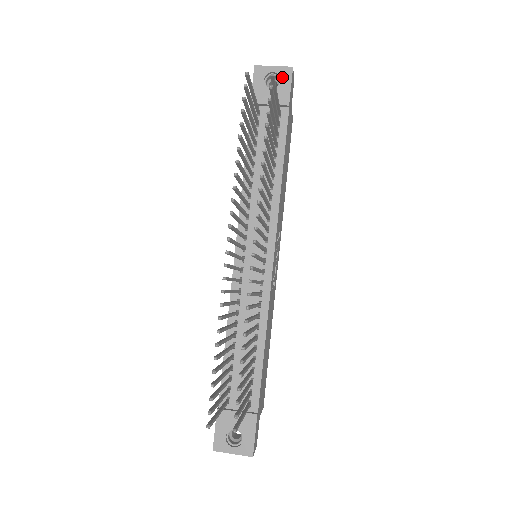
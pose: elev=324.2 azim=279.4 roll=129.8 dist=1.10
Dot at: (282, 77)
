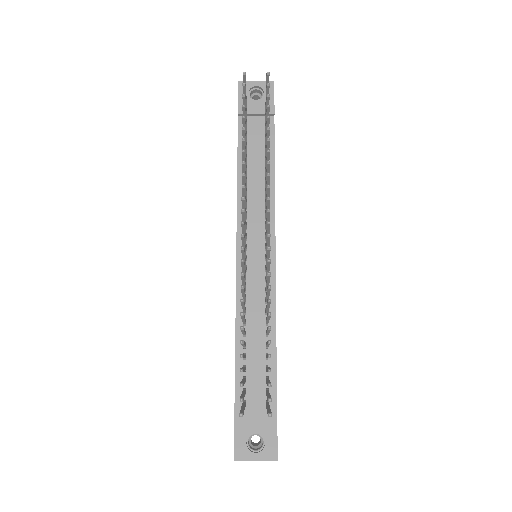
Dot at: (265, 90)
